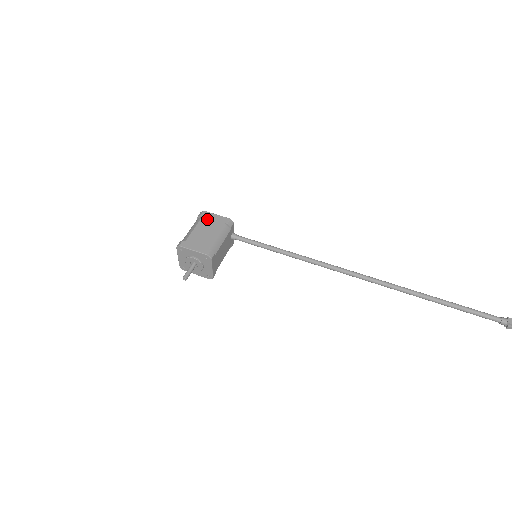
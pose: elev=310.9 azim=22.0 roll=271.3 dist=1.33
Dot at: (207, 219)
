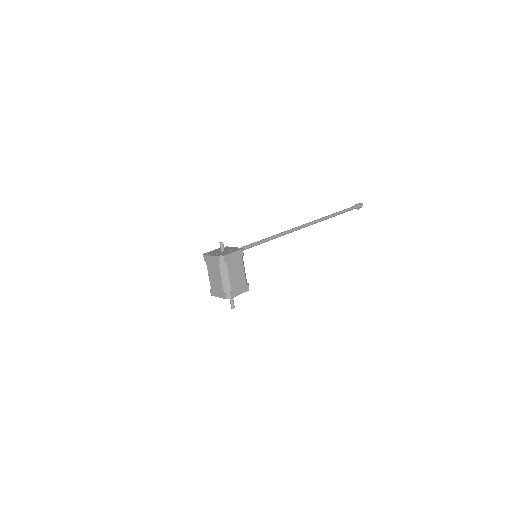
Dot at: (231, 262)
